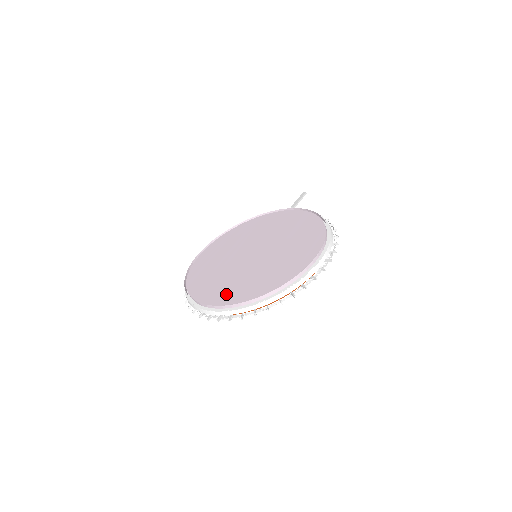
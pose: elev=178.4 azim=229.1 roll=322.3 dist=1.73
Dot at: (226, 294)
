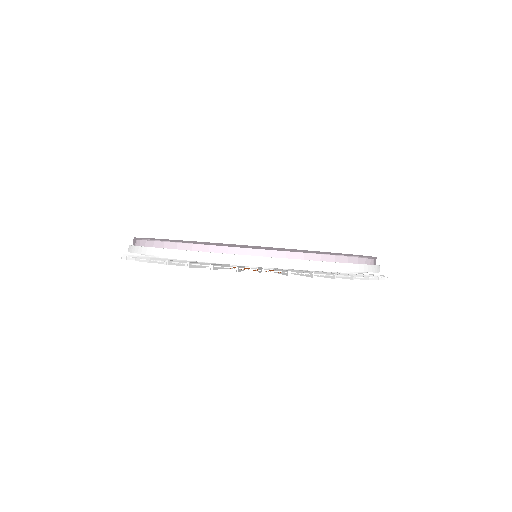
Dot at: occluded
